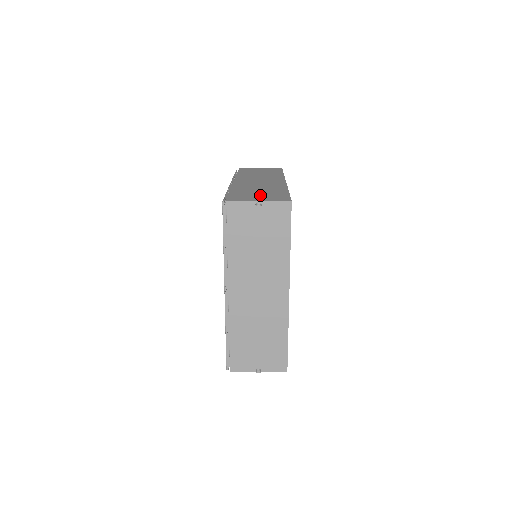
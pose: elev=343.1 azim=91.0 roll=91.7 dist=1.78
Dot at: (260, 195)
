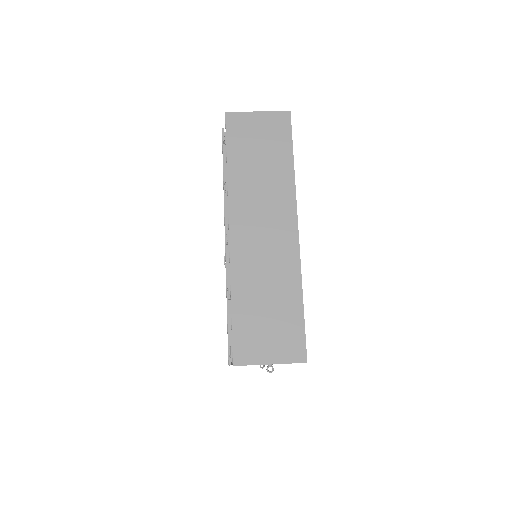
Dot at: (270, 333)
